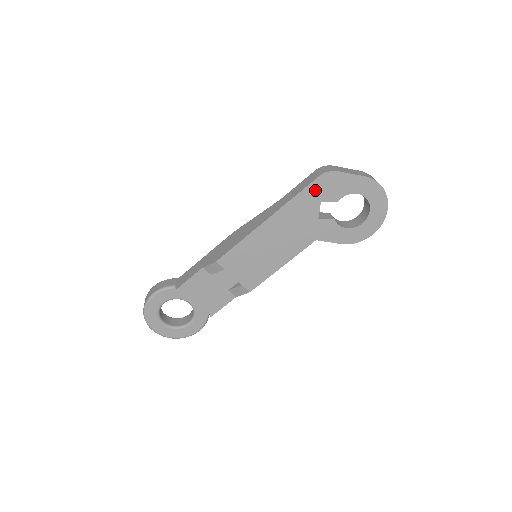
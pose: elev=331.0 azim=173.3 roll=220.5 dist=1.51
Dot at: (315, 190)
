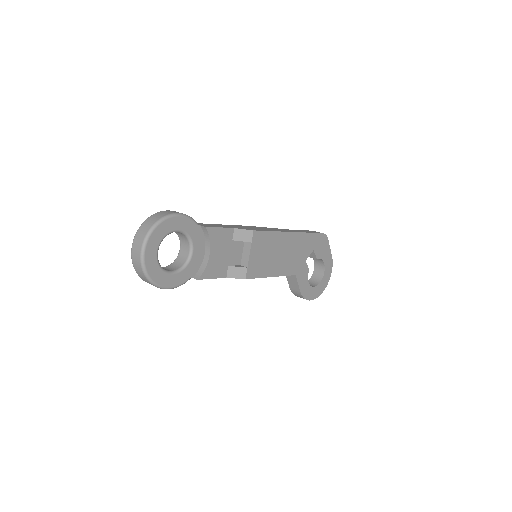
Dot at: (317, 240)
